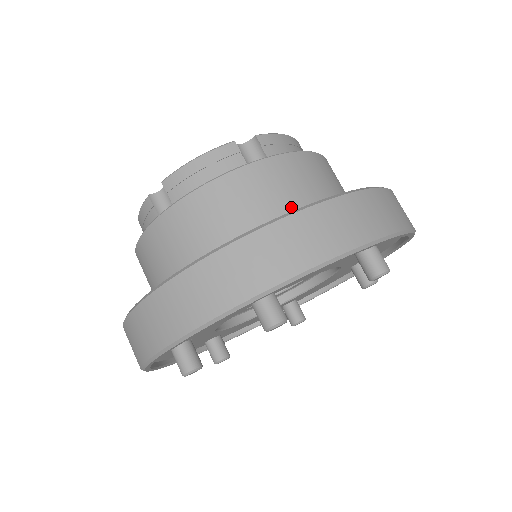
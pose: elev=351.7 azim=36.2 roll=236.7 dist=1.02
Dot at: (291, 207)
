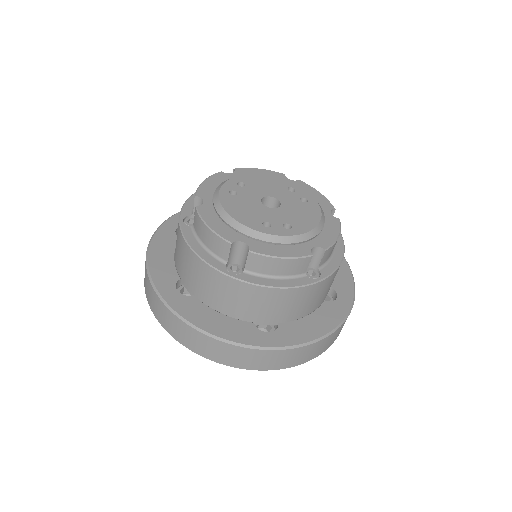
Dot at: (308, 309)
